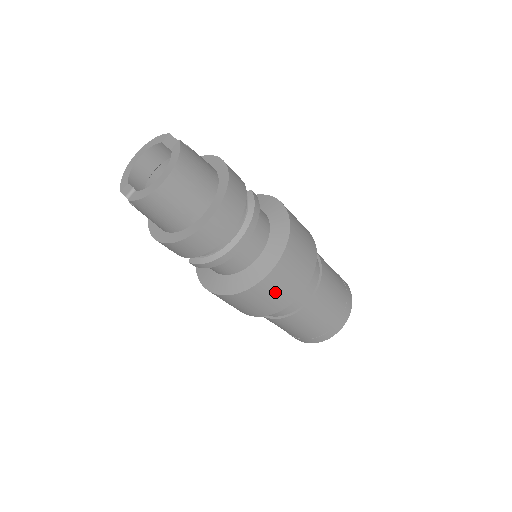
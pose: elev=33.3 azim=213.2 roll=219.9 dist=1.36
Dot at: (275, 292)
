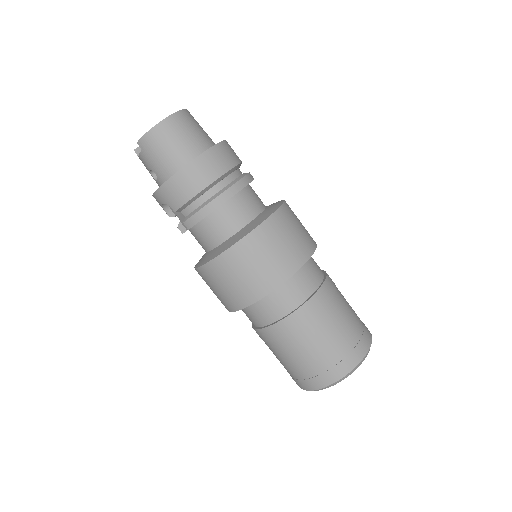
Dot at: (267, 255)
